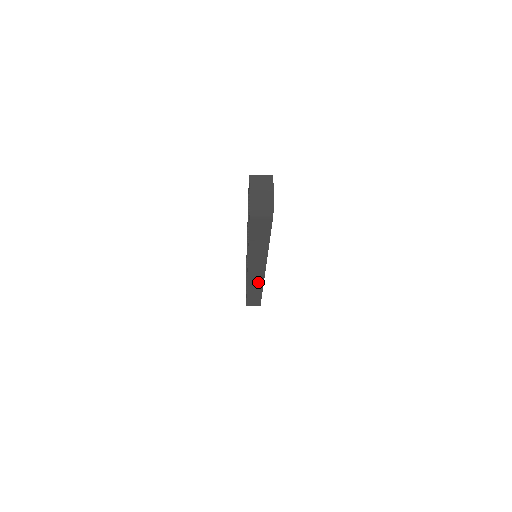
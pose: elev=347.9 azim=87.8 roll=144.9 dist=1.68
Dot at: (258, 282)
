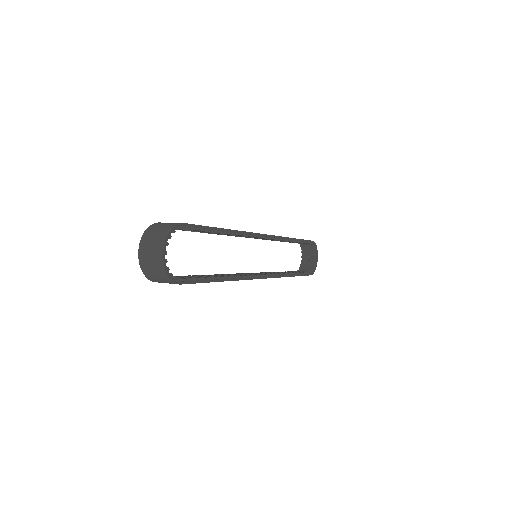
Dot at: occluded
